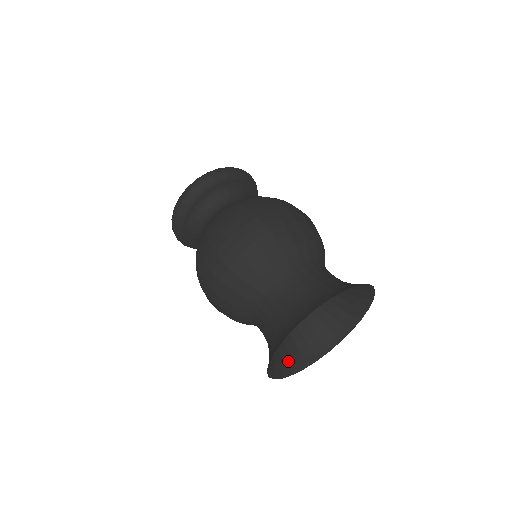
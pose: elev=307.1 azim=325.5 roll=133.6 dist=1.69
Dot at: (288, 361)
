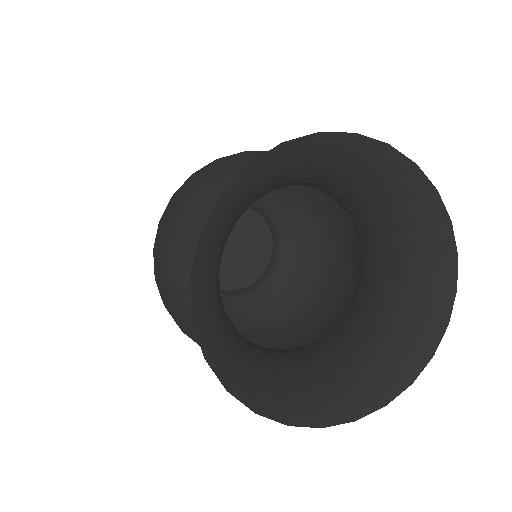
Dot at: (305, 395)
